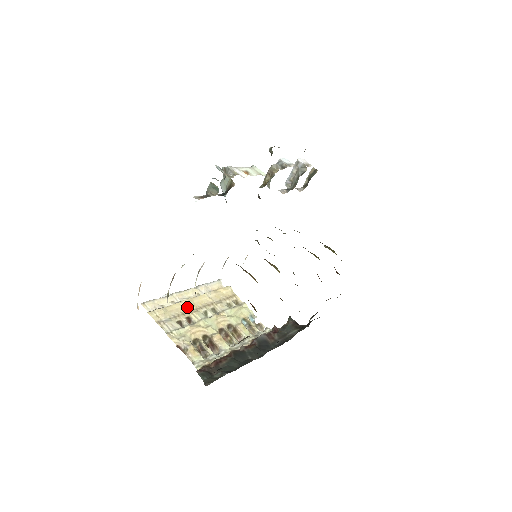
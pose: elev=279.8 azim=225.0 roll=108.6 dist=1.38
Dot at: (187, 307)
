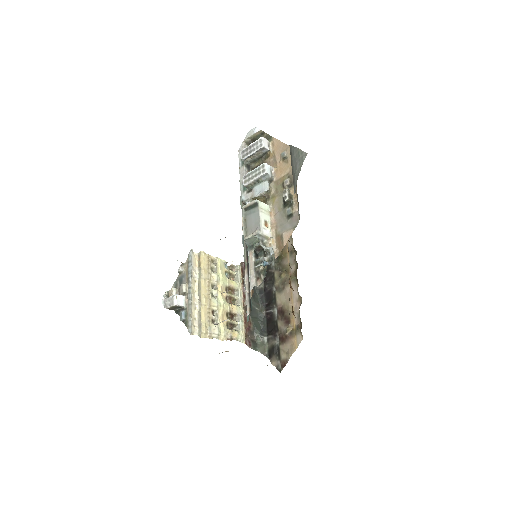
Dot at: (206, 305)
